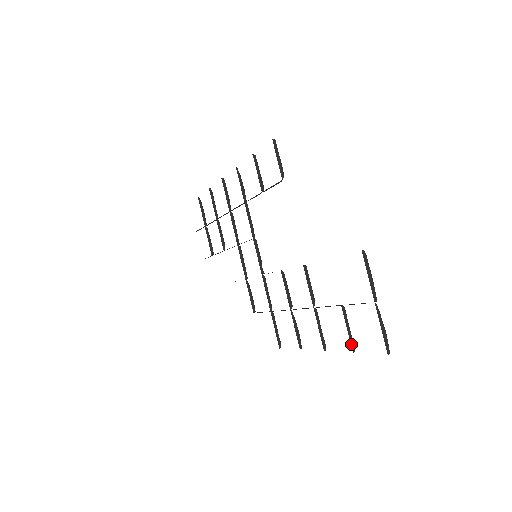
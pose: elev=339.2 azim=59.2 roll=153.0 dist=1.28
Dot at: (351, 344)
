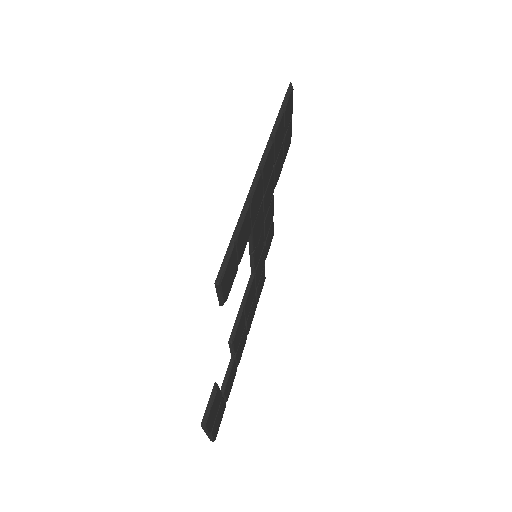
Dot at: occluded
